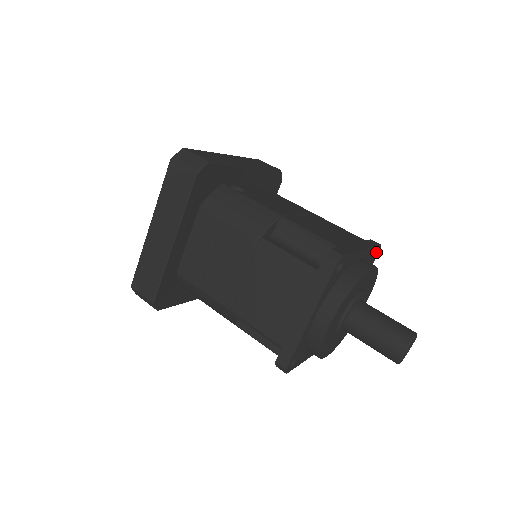
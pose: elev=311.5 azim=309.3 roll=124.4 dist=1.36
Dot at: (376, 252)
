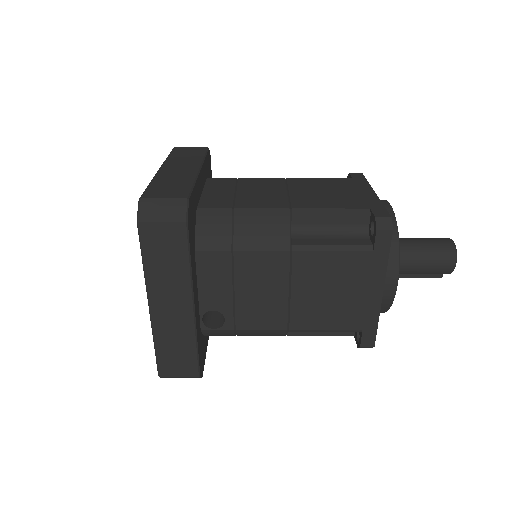
Dot at: occluded
